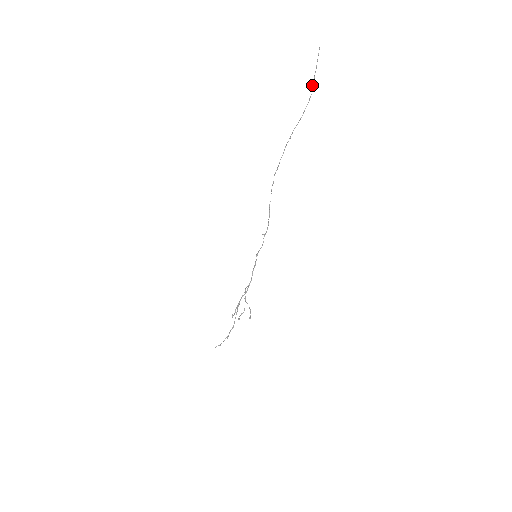
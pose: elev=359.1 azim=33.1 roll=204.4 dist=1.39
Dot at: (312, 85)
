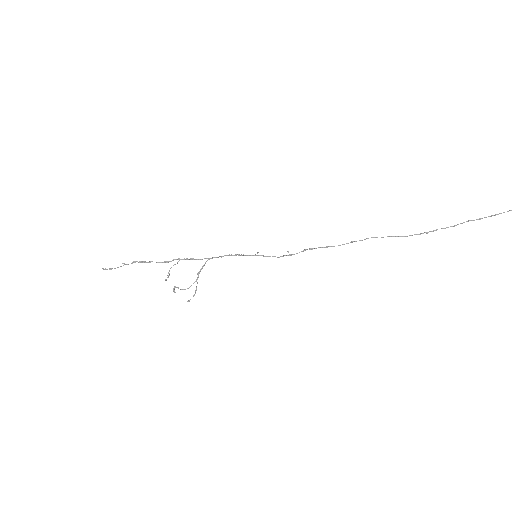
Dot at: (499, 213)
